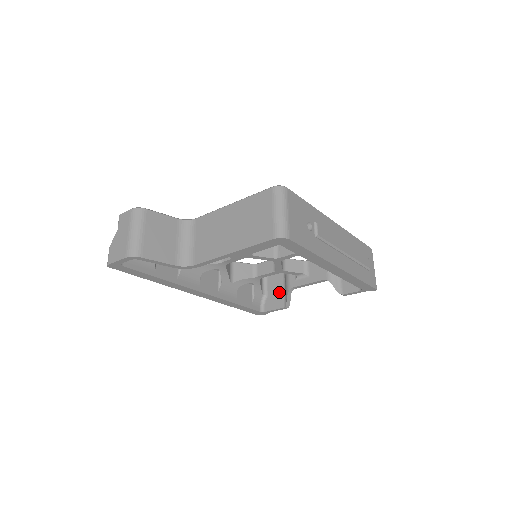
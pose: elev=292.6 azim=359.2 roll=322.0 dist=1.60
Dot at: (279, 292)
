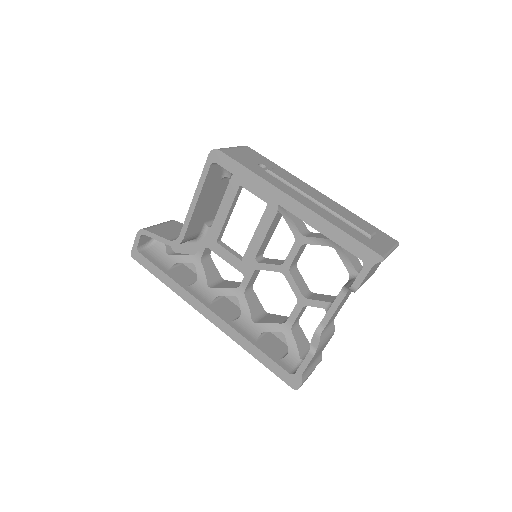
Dot at: occluded
